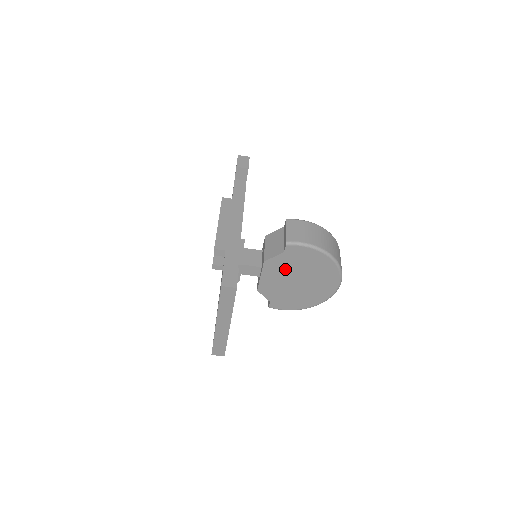
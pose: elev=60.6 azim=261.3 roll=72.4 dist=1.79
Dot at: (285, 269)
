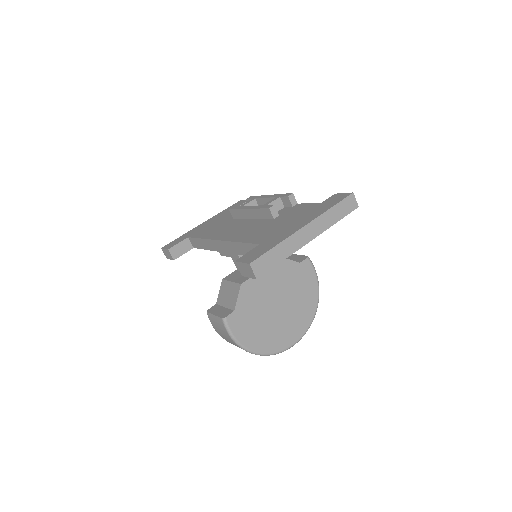
Dot at: (284, 281)
